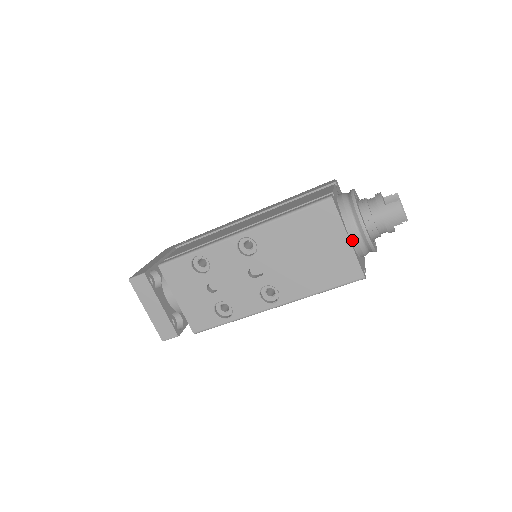
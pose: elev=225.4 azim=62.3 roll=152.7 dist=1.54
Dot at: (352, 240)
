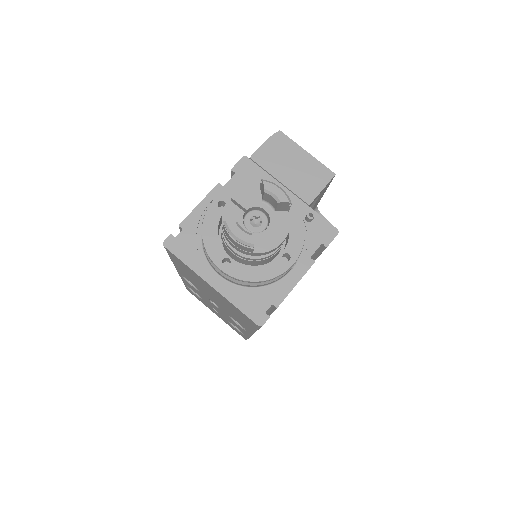
Dot at: (226, 279)
